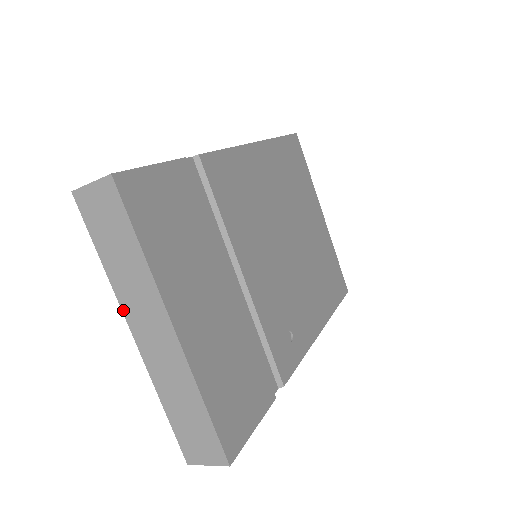
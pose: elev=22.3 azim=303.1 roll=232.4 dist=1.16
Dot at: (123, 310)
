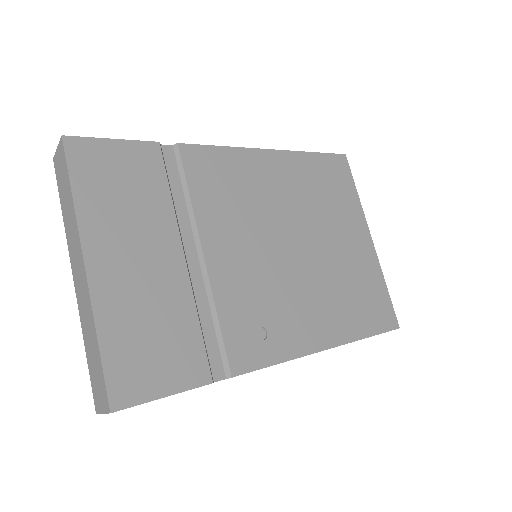
Dot at: (70, 255)
